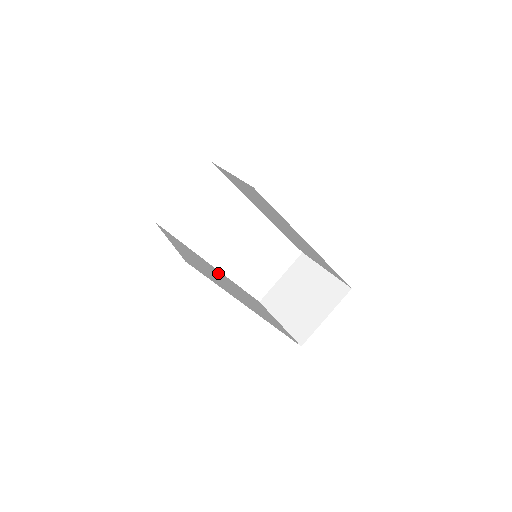
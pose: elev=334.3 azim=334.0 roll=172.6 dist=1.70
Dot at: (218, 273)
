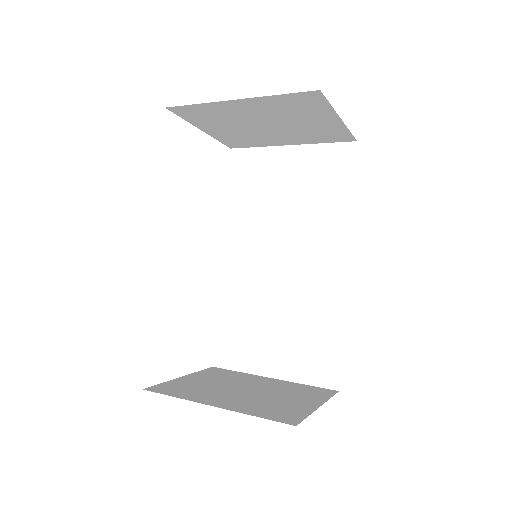
Dot at: occluded
